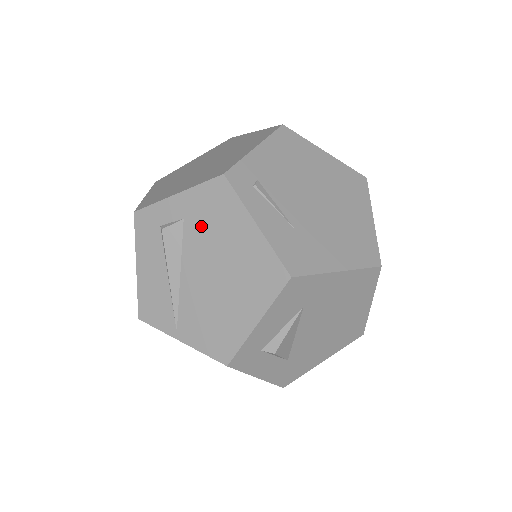
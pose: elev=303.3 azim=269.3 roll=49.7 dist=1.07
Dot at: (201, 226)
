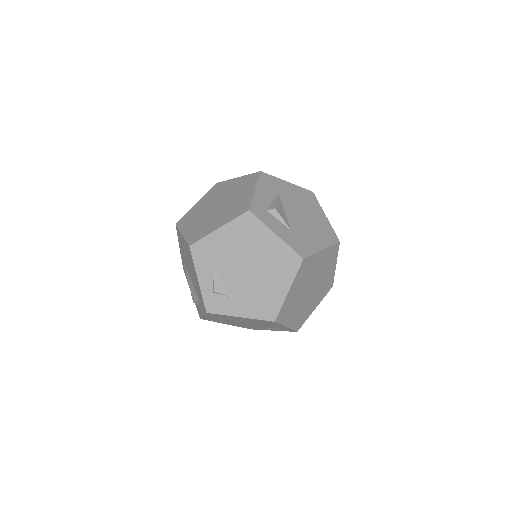
Dot at: (212, 198)
